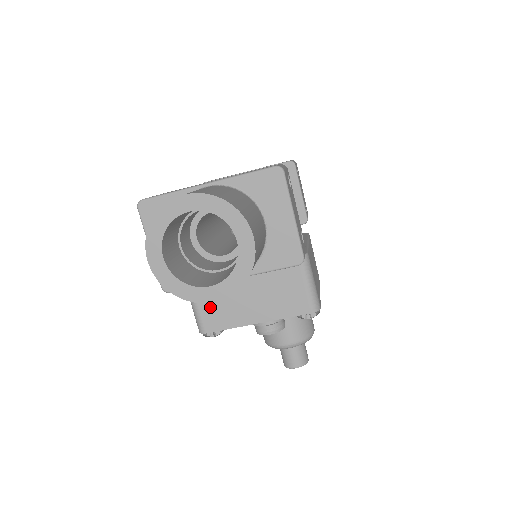
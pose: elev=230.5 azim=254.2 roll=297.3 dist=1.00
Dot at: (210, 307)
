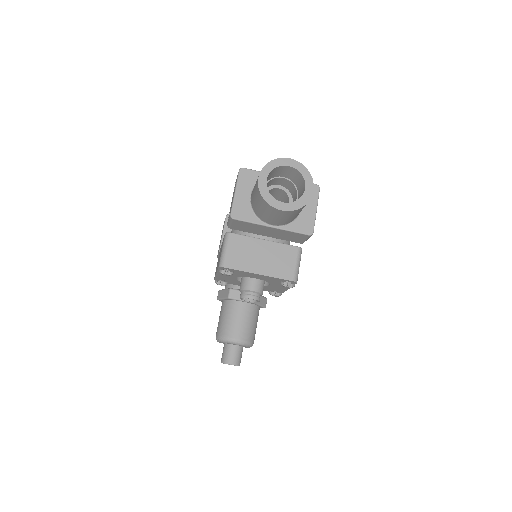
Dot at: (235, 253)
